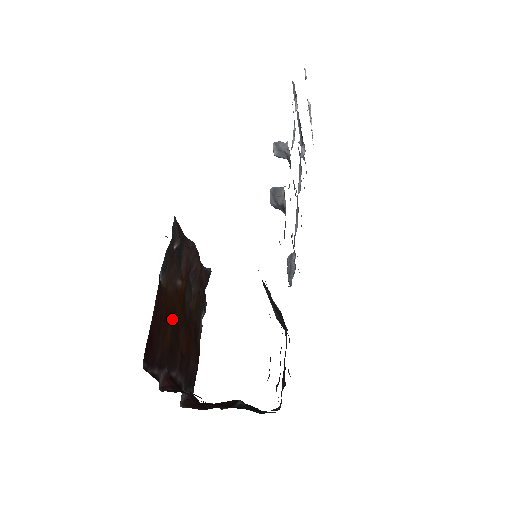
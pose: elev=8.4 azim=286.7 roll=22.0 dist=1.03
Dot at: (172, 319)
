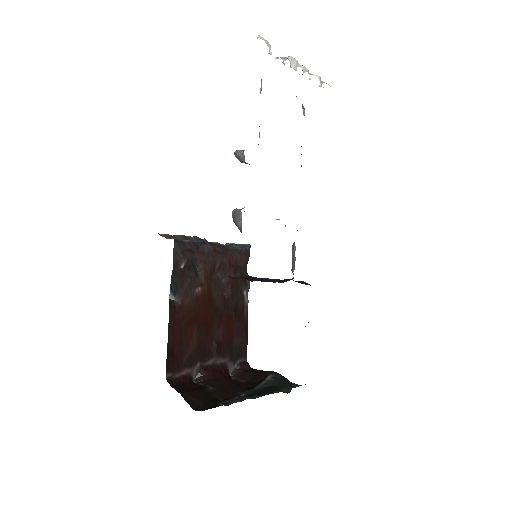
Dot at: (196, 323)
